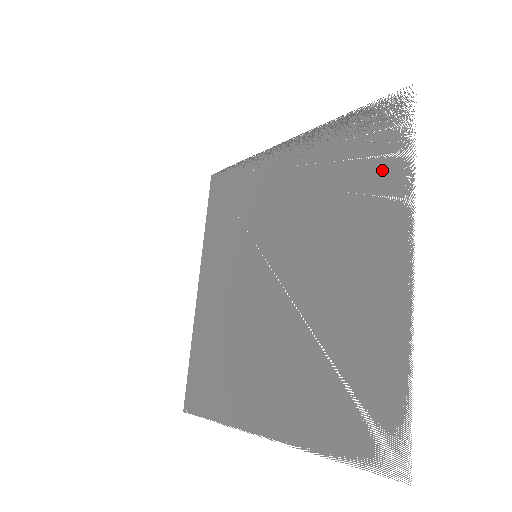
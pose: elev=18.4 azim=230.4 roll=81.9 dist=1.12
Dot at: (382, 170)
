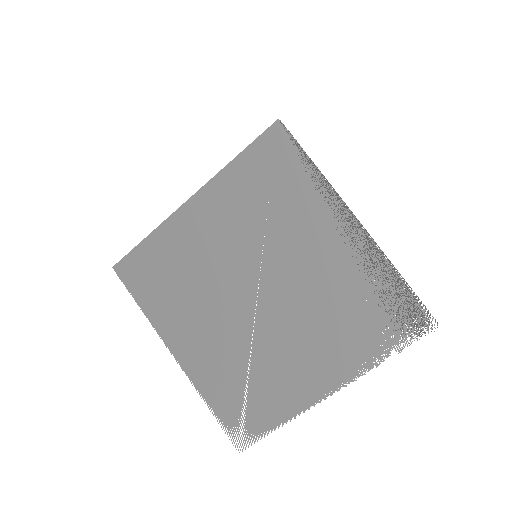
Dot at: (373, 338)
